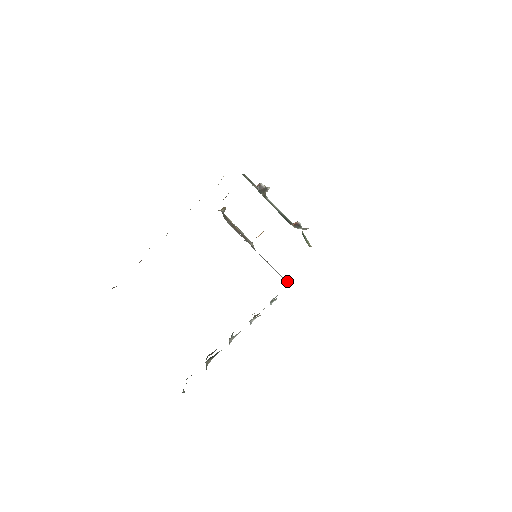
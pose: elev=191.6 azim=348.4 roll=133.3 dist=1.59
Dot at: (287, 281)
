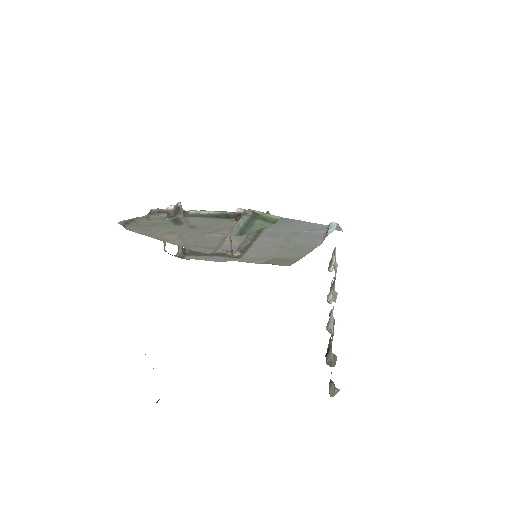
Dot at: (324, 236)
